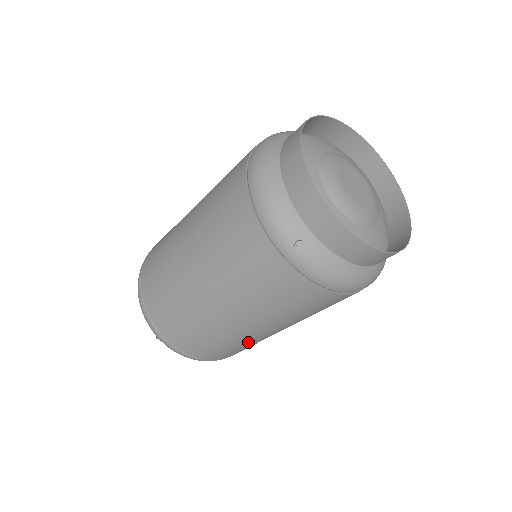
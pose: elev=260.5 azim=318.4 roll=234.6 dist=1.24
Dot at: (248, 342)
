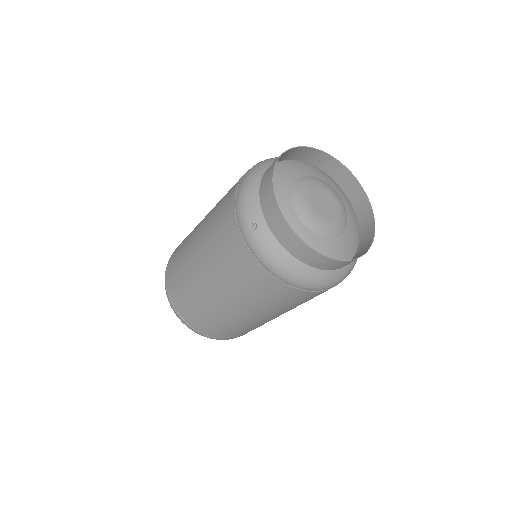
Dot at: (224, 319)
